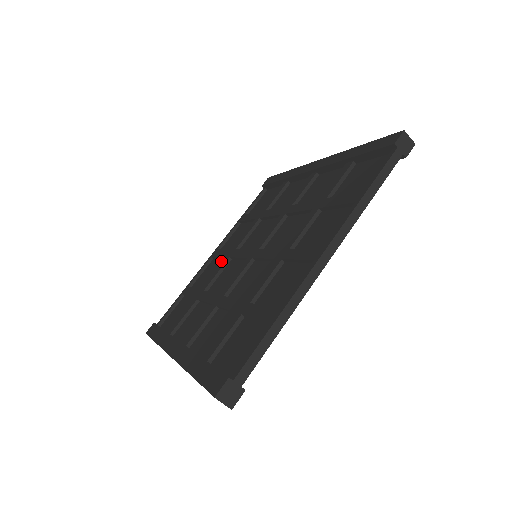
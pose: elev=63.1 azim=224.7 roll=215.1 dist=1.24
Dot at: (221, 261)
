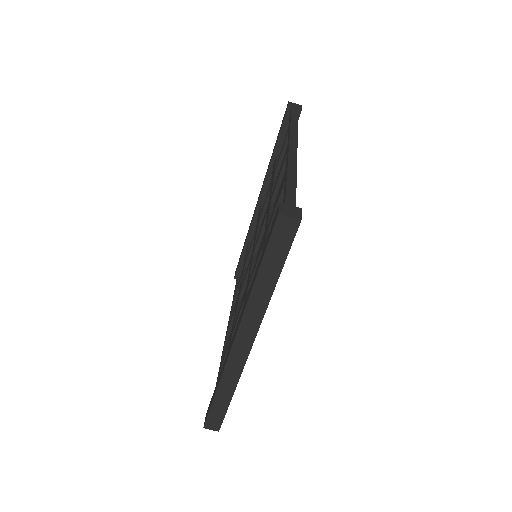
Dot at: occluded
